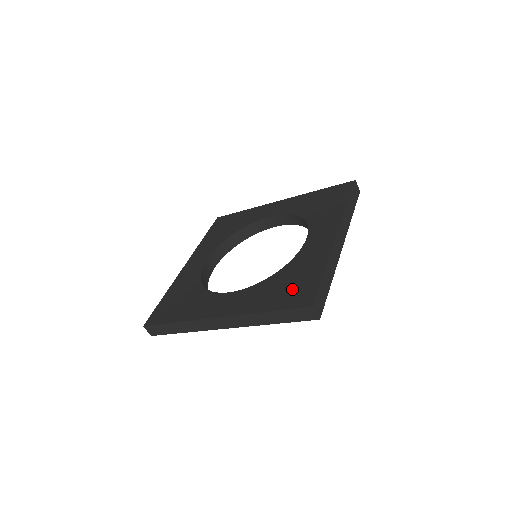
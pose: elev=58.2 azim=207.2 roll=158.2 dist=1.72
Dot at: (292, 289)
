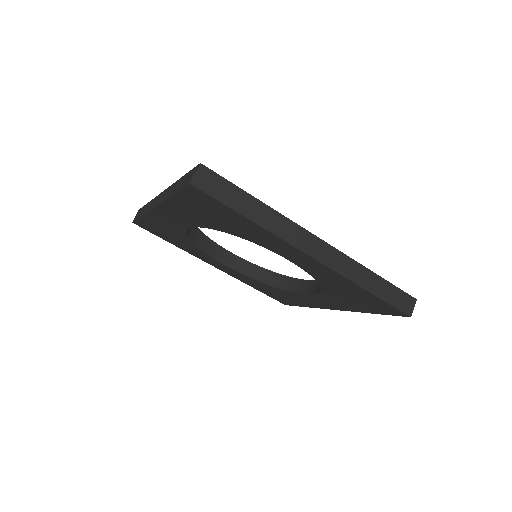
Dot at: occluded
